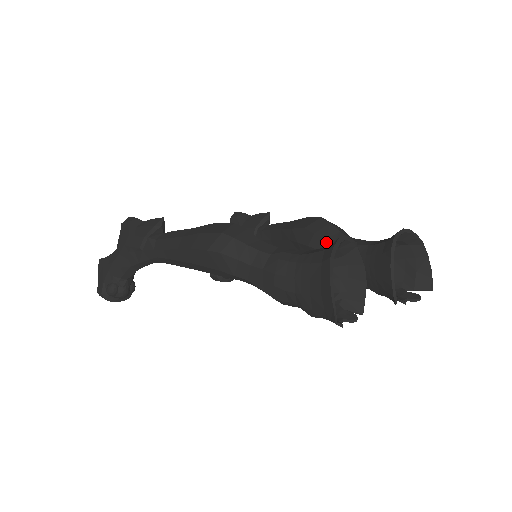
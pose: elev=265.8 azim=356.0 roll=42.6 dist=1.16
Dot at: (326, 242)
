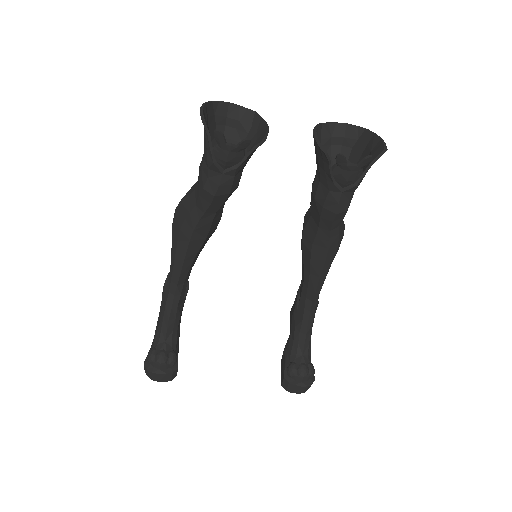
Dot at: (310, 208)
